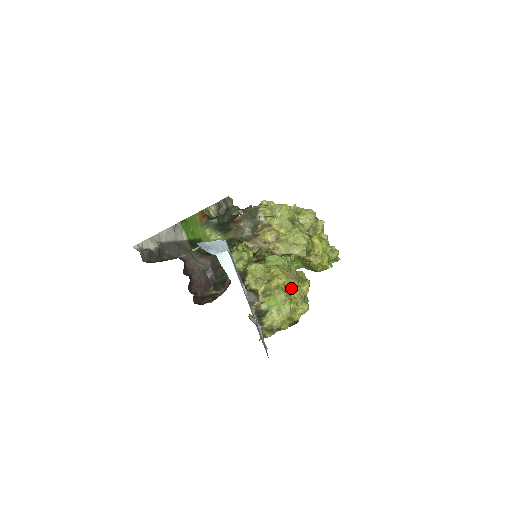
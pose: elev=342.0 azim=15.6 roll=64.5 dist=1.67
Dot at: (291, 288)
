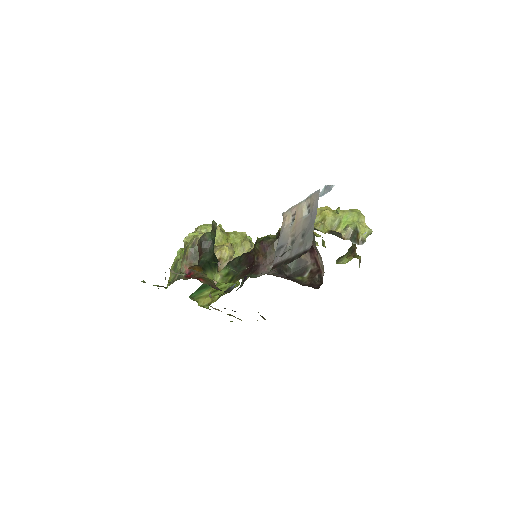
Dot at: occluded
